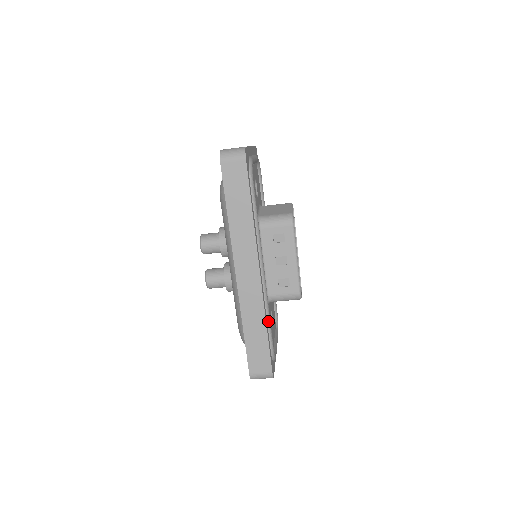
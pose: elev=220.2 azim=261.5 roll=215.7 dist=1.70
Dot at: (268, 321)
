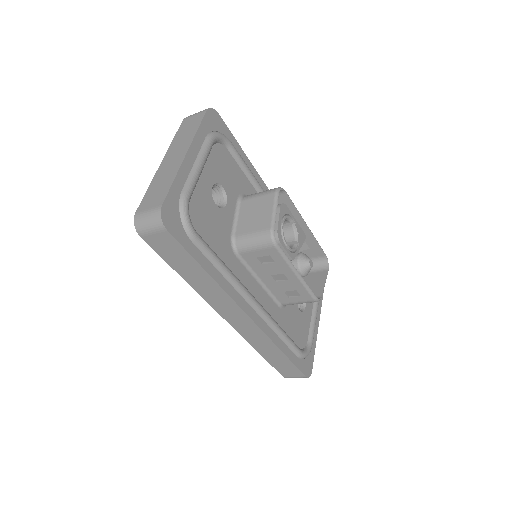
Dot at: (284, 340)
